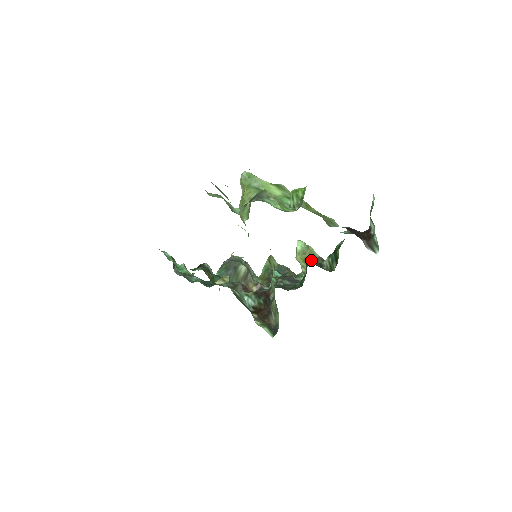
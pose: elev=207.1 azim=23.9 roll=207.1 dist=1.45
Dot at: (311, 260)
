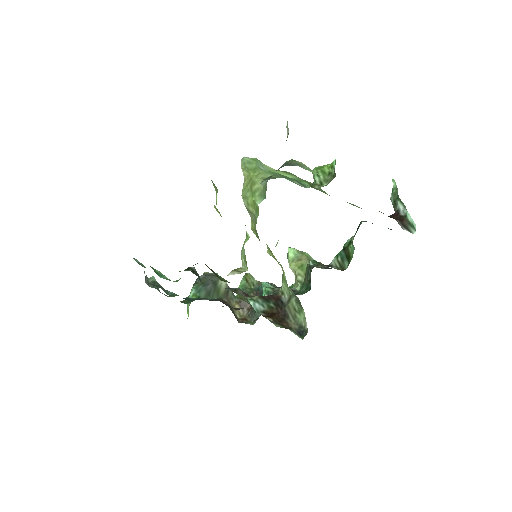
Dot at: (315, 262)
